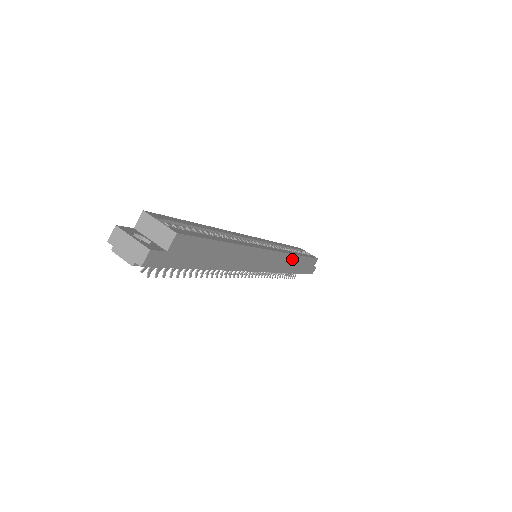
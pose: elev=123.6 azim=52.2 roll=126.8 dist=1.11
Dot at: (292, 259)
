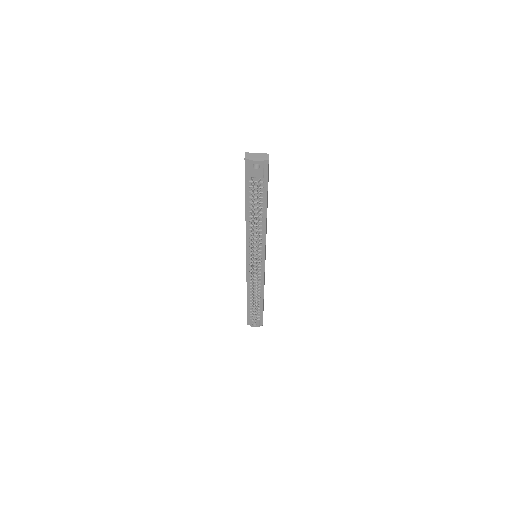
Dot at: (264, 279)
